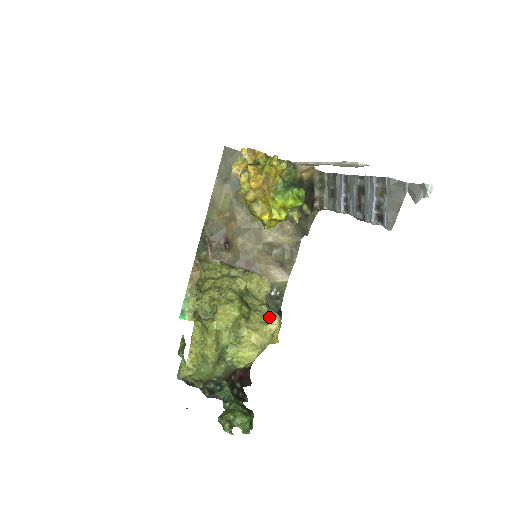
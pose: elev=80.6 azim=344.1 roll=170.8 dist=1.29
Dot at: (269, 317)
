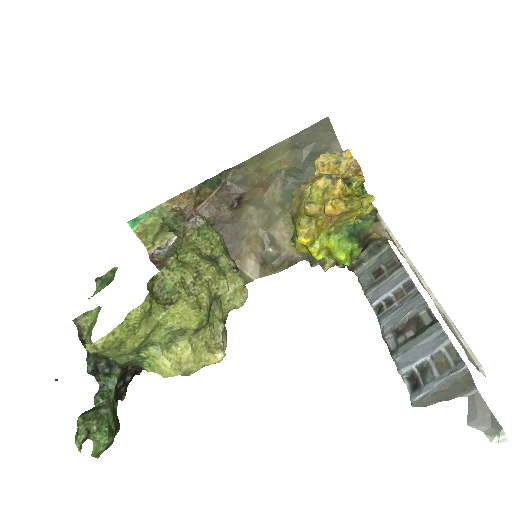
Dot at: (218, 344)
